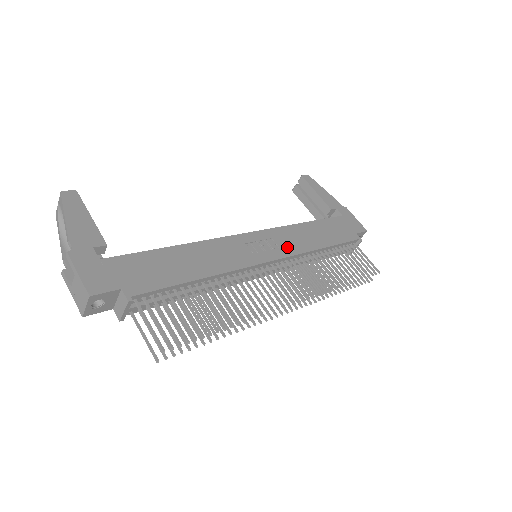
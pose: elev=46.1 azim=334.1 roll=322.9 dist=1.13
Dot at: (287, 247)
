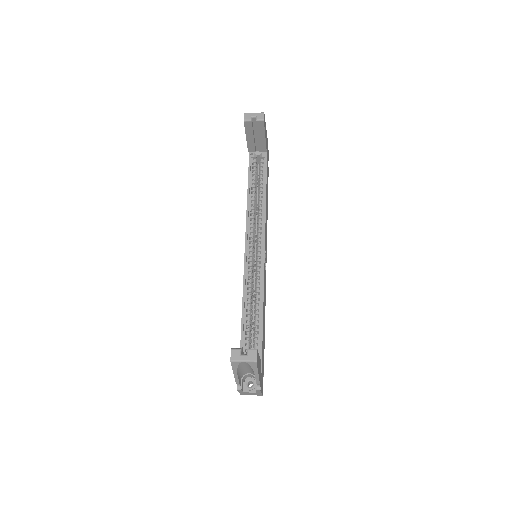
Dot at: occluded
